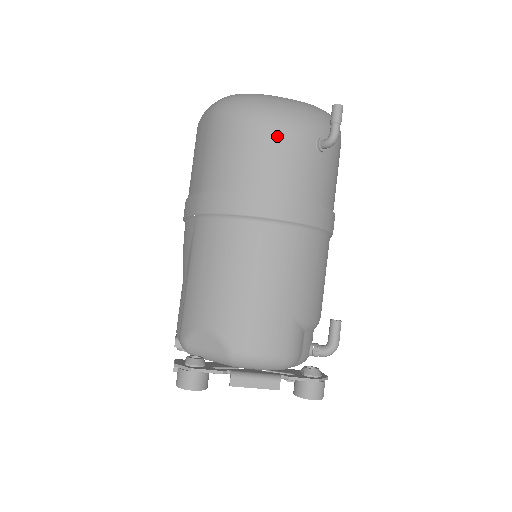
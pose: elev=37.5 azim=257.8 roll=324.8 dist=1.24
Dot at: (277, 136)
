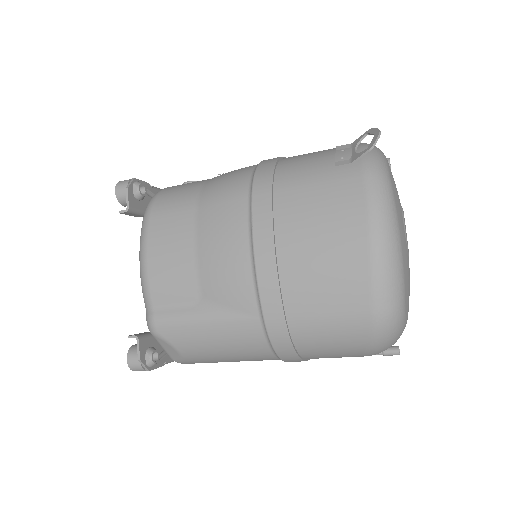
Dot at: occluded
